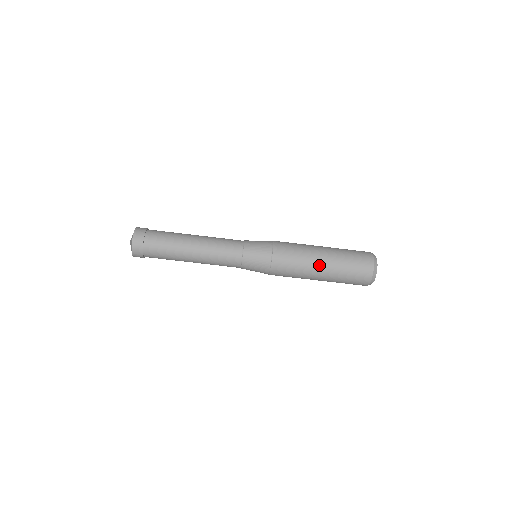
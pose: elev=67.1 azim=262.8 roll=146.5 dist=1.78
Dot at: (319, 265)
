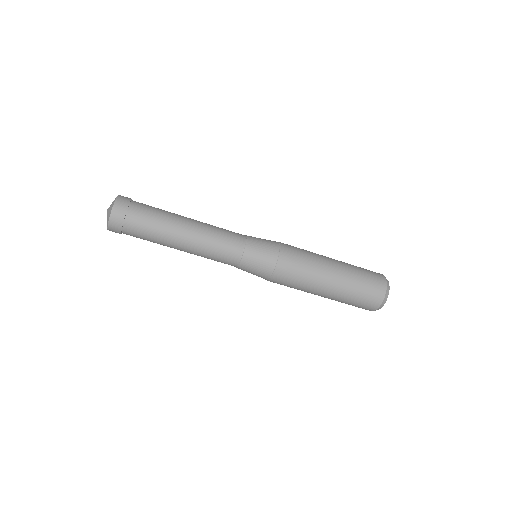
Dot at: (327, 282)
